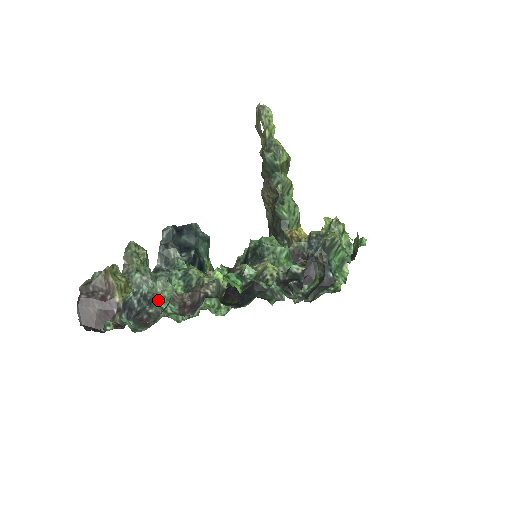
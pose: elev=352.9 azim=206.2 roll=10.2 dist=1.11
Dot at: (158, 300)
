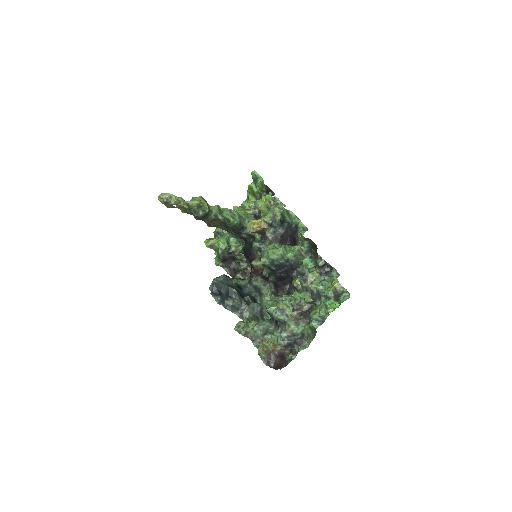
Dot at: (297, 332)
